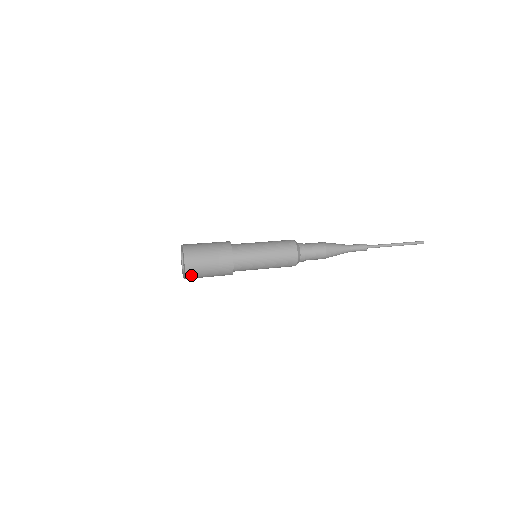
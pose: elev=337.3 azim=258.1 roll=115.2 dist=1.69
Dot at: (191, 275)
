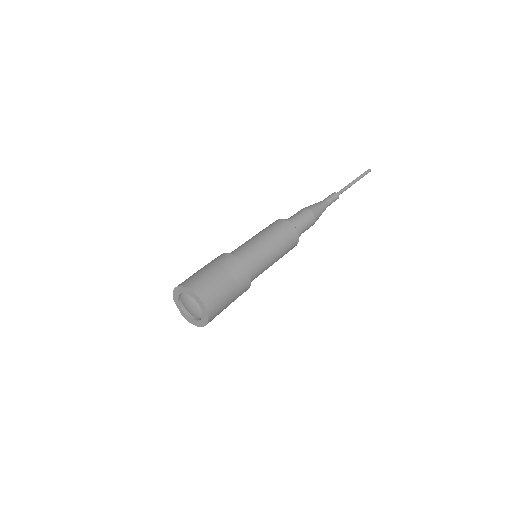
Dot at: (212, 319)
